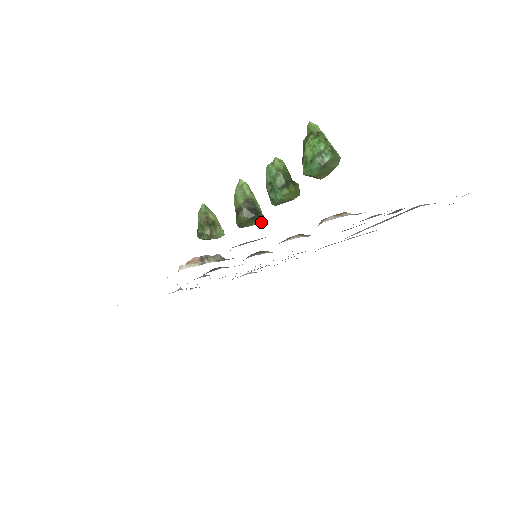
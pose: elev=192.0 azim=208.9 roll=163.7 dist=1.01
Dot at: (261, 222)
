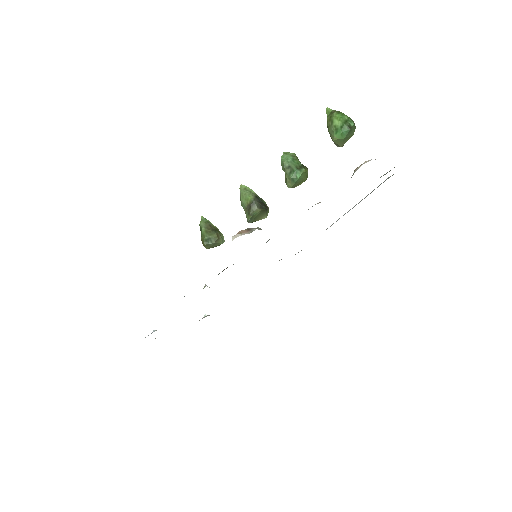
Dot at: (266, 216)
